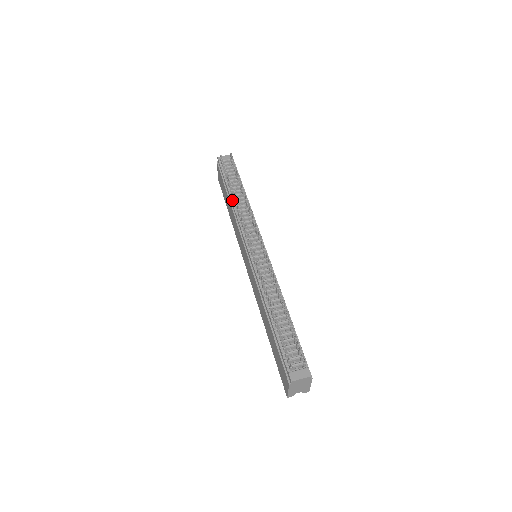
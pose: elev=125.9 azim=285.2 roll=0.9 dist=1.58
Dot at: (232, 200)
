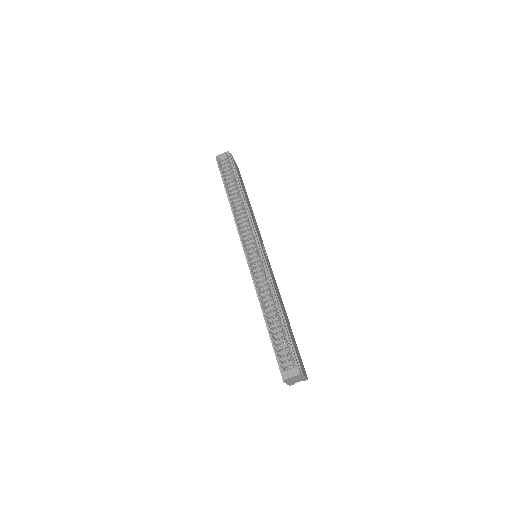
Dot at: occluded
